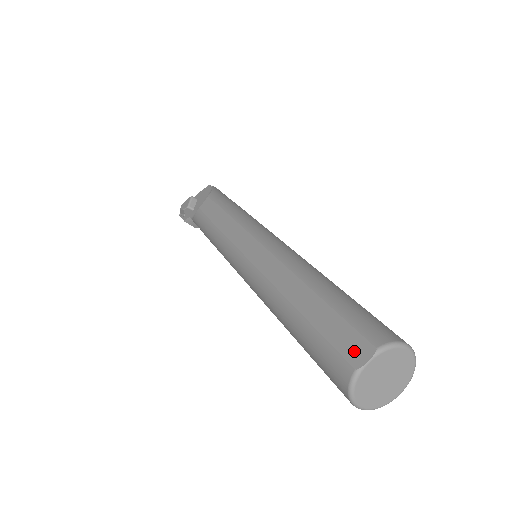
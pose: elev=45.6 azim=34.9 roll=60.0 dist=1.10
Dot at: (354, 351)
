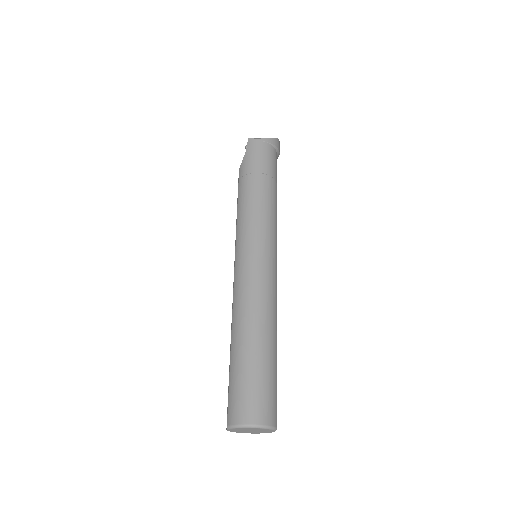
Dot at: occluded
